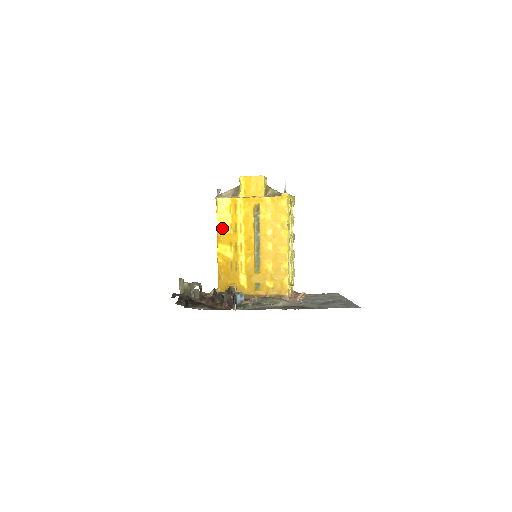
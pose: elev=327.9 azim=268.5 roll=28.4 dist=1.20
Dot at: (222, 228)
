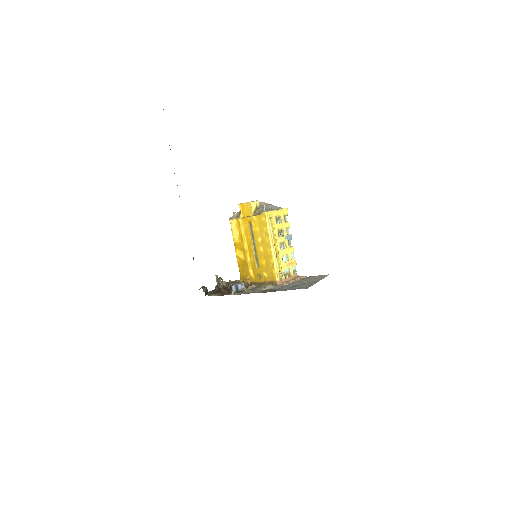
Dot at: (235, 239)
